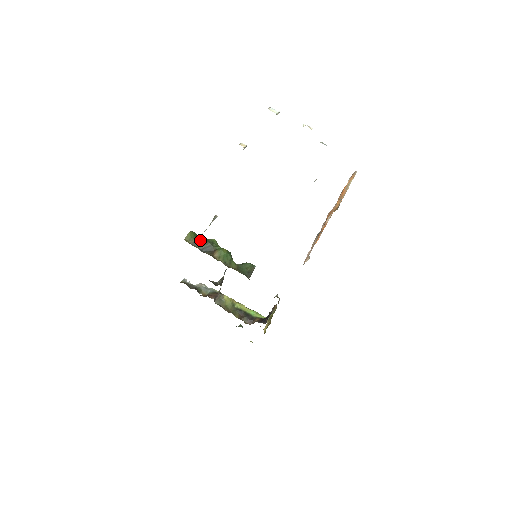
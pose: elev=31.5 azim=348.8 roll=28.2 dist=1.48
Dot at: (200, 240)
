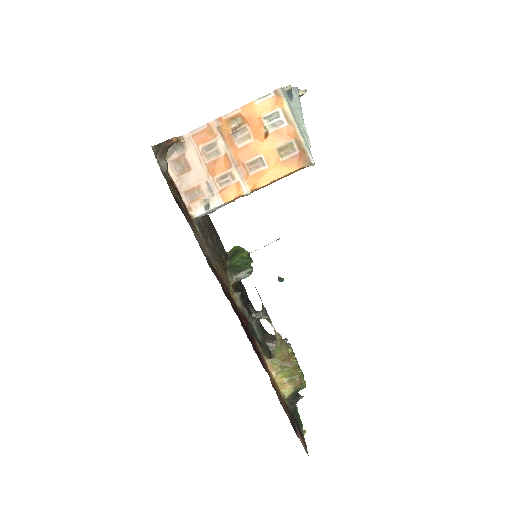
Dot at: occluded
